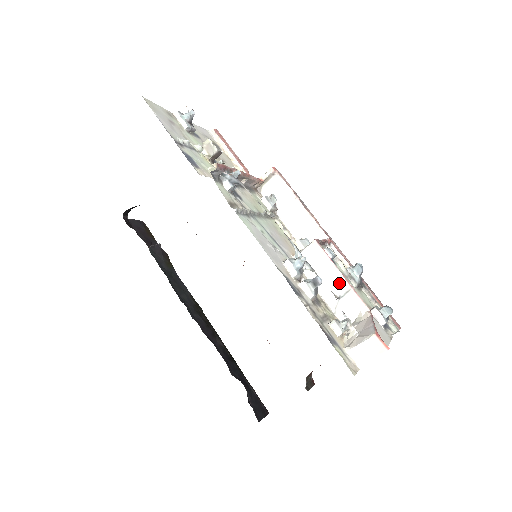
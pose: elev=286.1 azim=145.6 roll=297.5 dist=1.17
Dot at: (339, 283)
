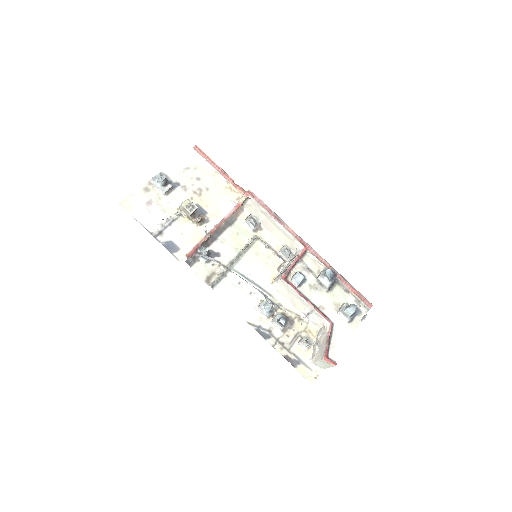
Dot at: (305, 305)
